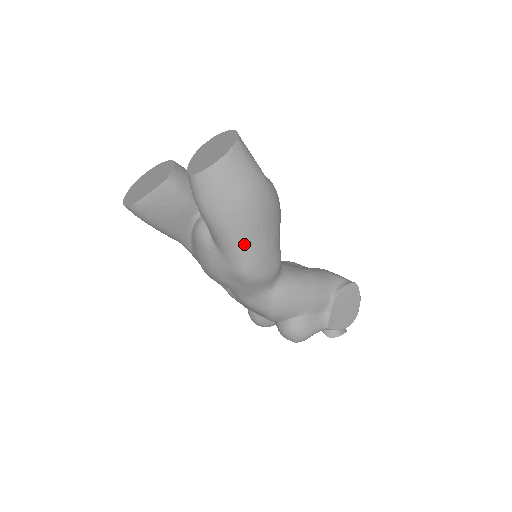
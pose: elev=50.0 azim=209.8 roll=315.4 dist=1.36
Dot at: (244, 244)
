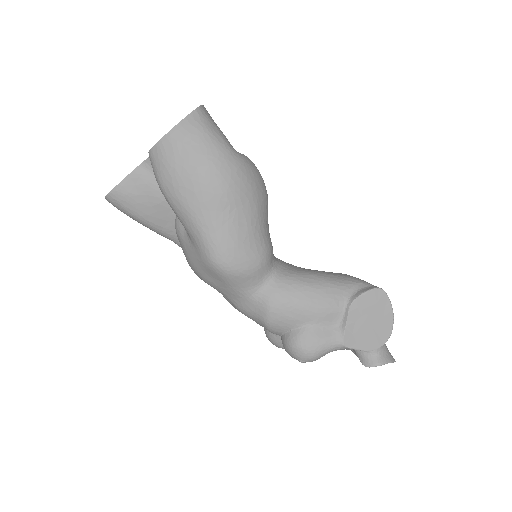
Dot at: (207, 227)
